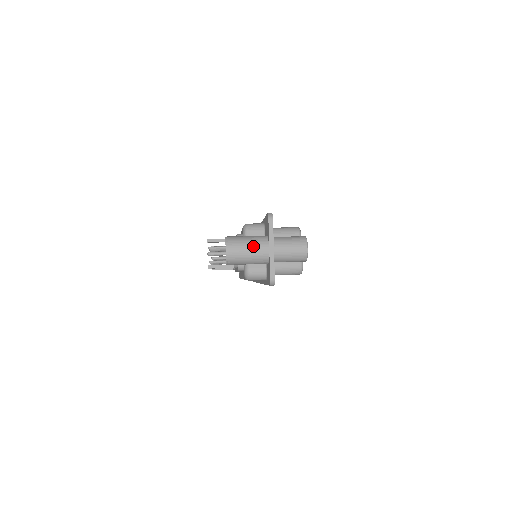
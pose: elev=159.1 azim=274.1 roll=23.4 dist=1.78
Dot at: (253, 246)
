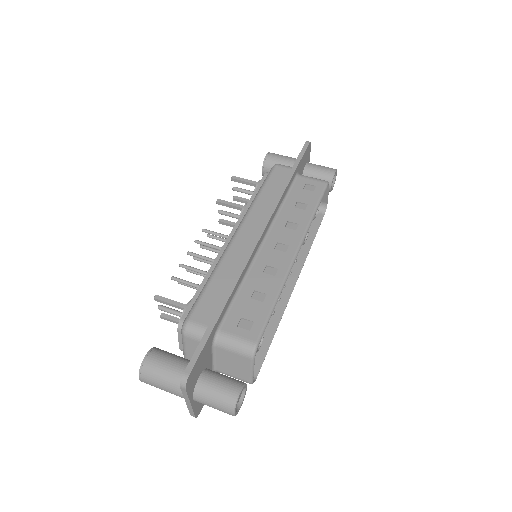
Dot at: (169, 390)
